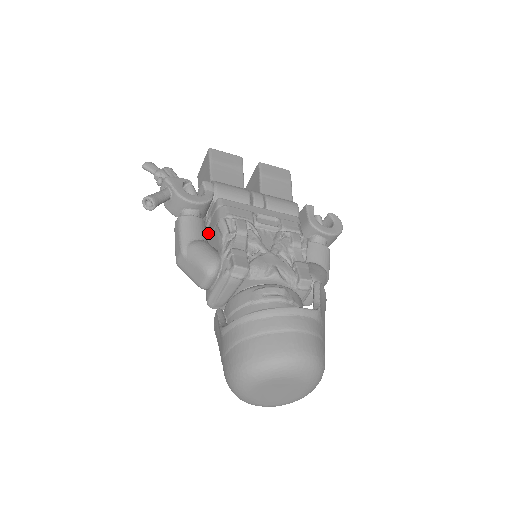
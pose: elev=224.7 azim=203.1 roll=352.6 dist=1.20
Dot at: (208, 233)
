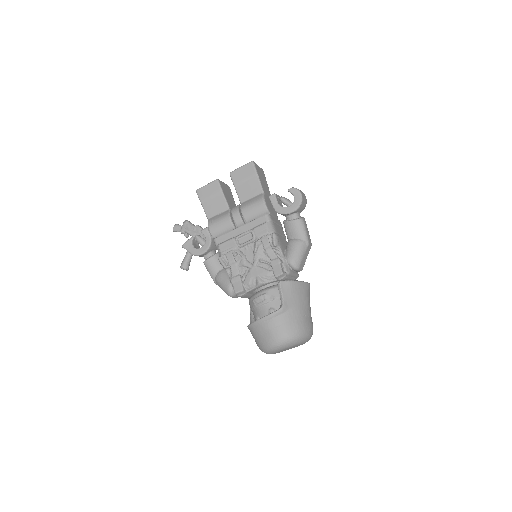
Dot at: occluded
